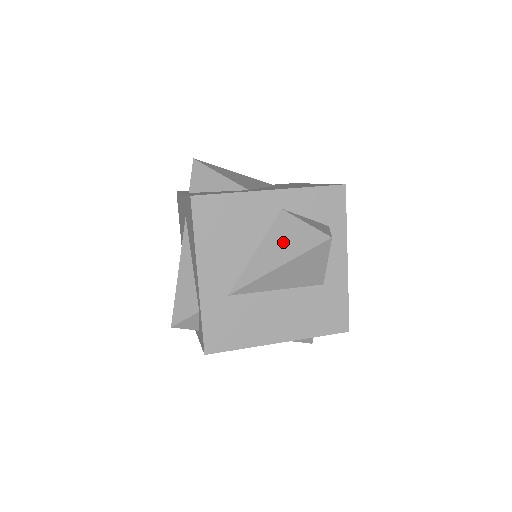
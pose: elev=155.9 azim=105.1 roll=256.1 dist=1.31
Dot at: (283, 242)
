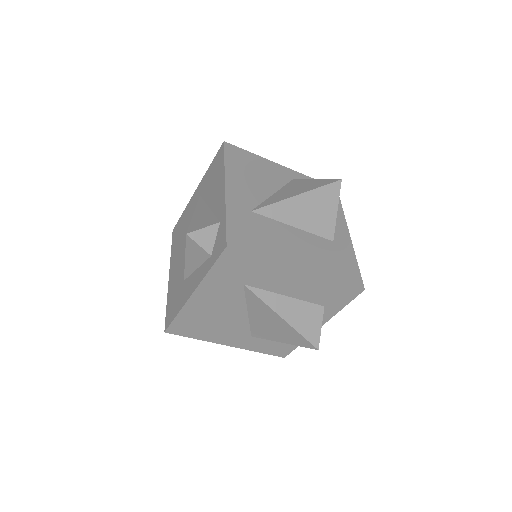
Dot at: (299, 187)
